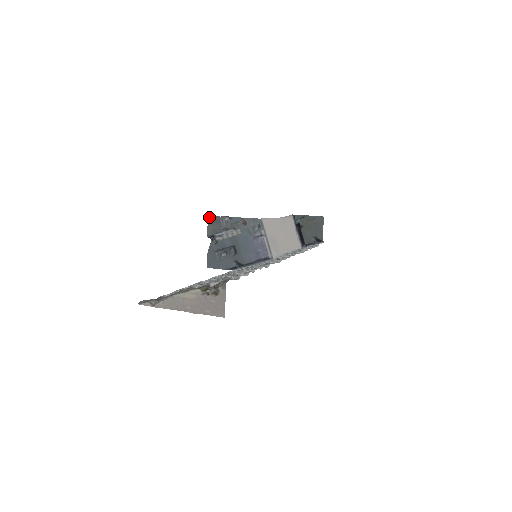
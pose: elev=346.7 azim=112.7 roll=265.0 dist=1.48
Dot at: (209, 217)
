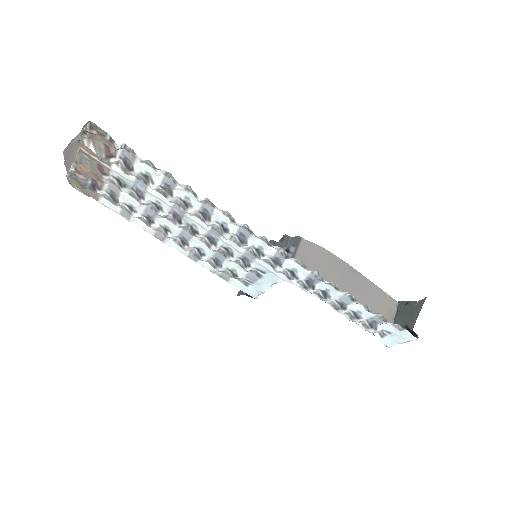
Dot at: occluded
